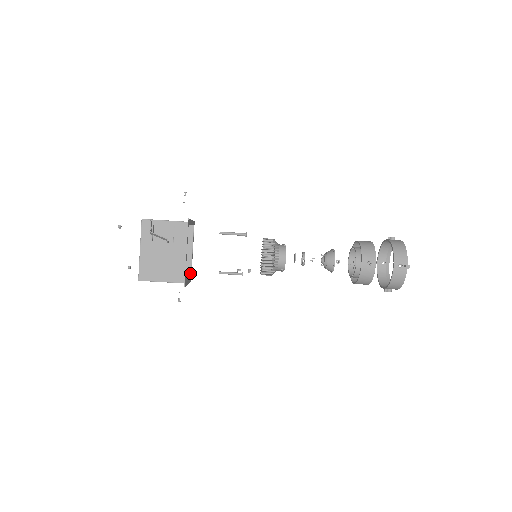
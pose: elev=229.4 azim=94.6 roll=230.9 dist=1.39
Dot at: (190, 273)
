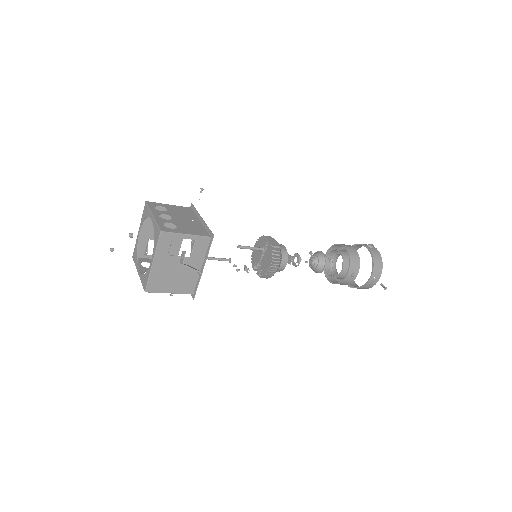
Dot at: occluded
